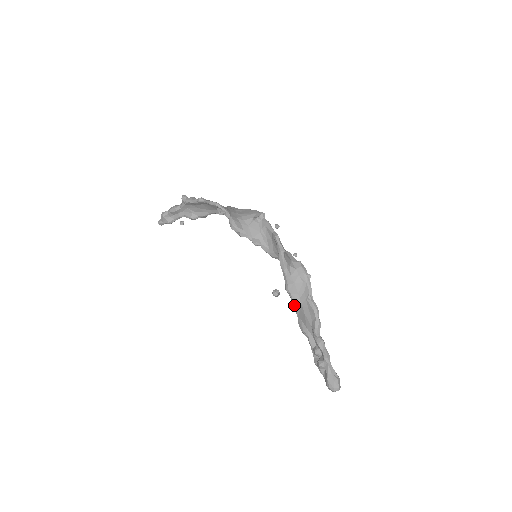
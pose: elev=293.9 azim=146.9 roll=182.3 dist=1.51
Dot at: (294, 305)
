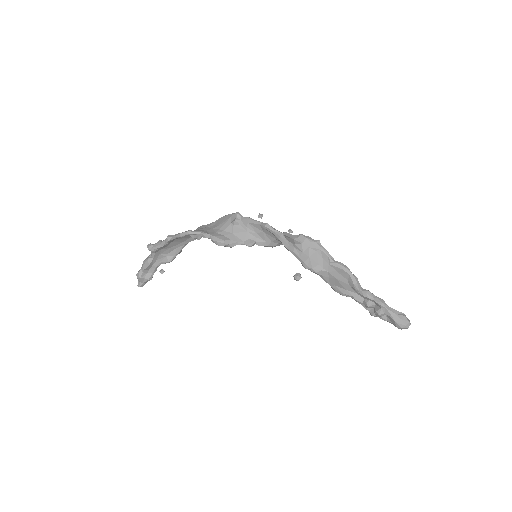
Dot at: occluded
